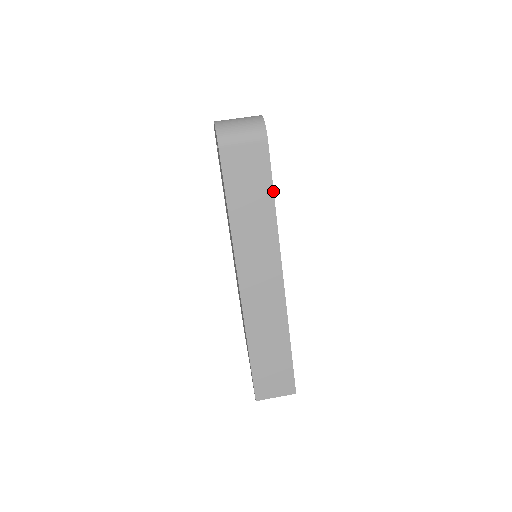
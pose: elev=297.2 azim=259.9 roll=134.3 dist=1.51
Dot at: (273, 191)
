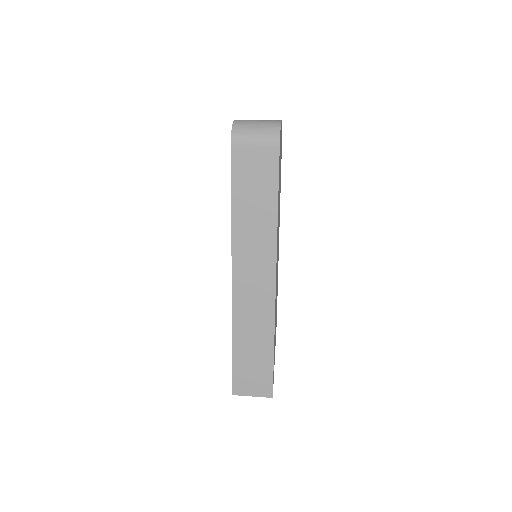
Dot at: (278, 196)
